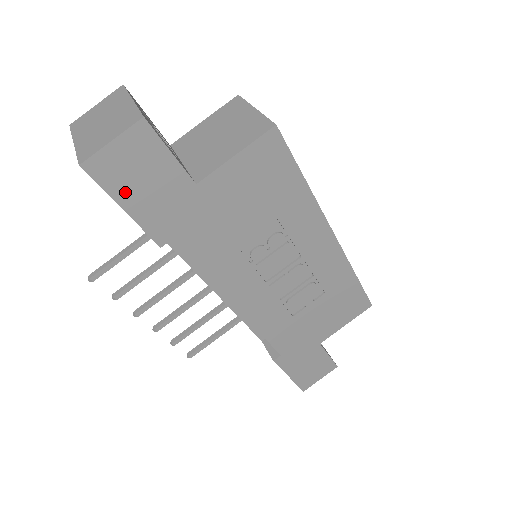
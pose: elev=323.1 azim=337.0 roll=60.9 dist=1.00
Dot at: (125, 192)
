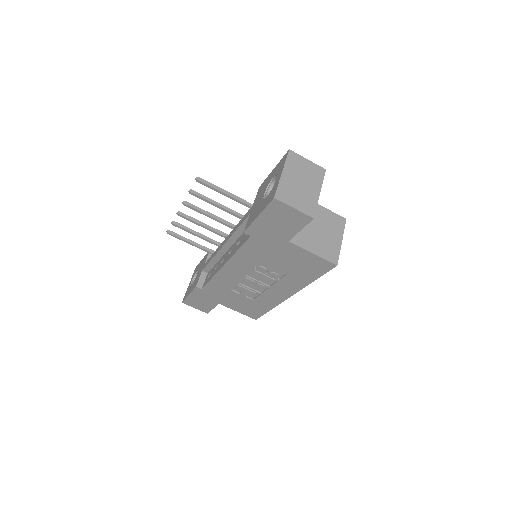
Dot at: (269, 216)
